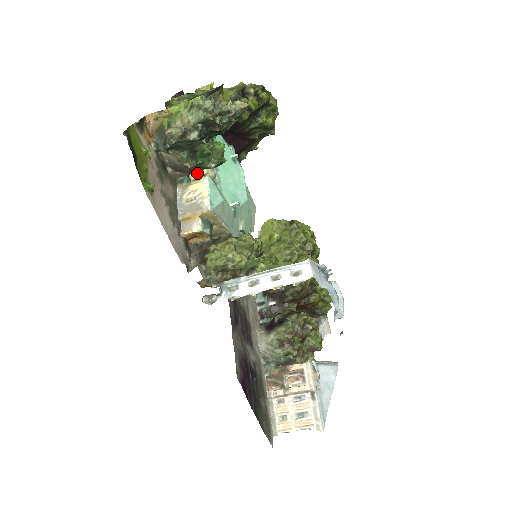
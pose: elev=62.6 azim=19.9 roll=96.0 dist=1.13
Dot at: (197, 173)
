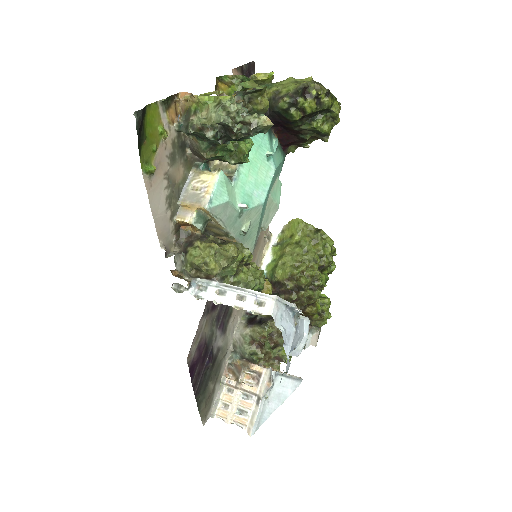
Dot at: occluded
